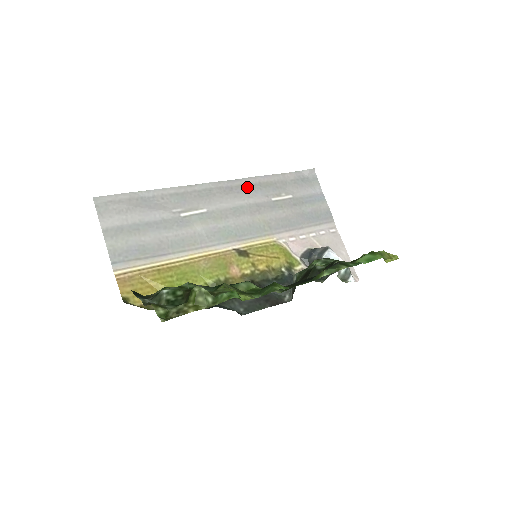
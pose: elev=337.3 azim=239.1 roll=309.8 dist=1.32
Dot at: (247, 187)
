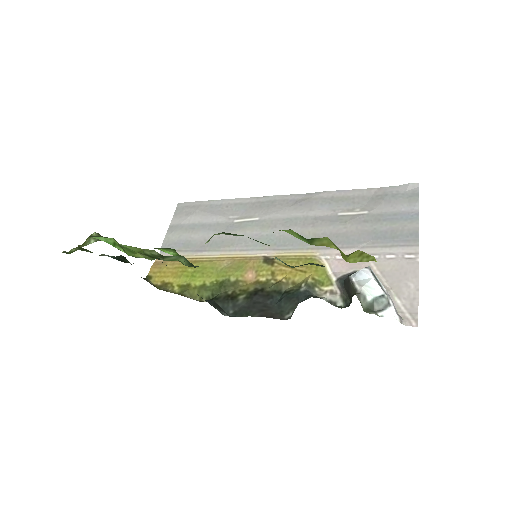
Dot at: (314, 200)
